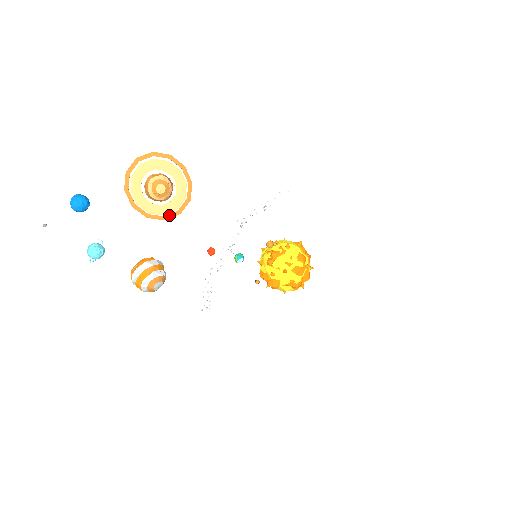
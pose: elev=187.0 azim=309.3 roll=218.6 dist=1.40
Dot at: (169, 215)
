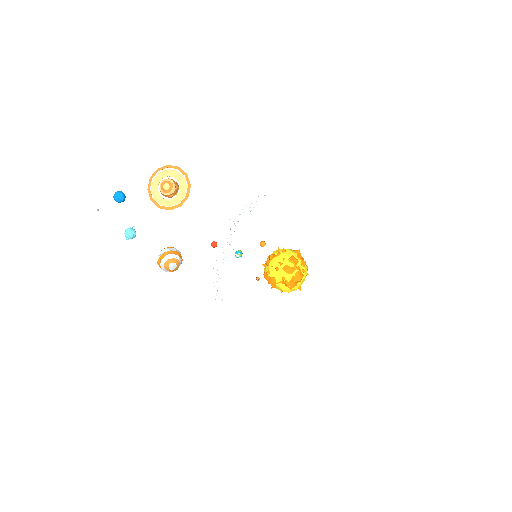
Dot at: (173, 207)
